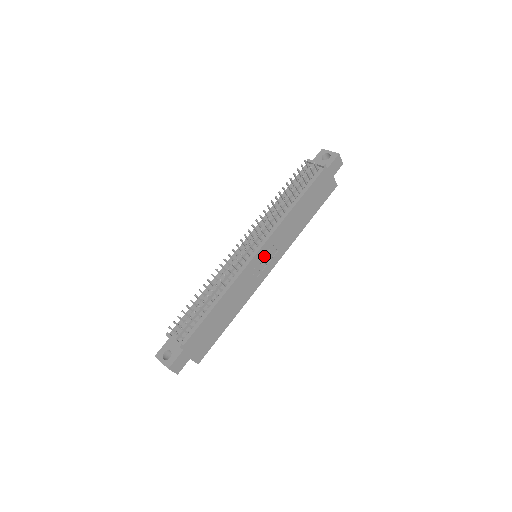
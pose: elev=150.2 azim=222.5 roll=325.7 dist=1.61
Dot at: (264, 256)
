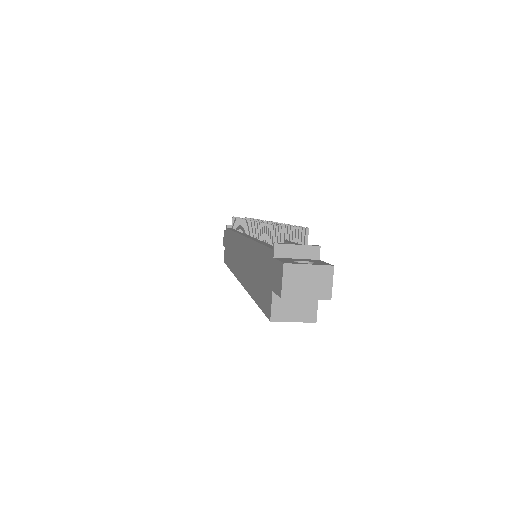
Dot at: occluded
